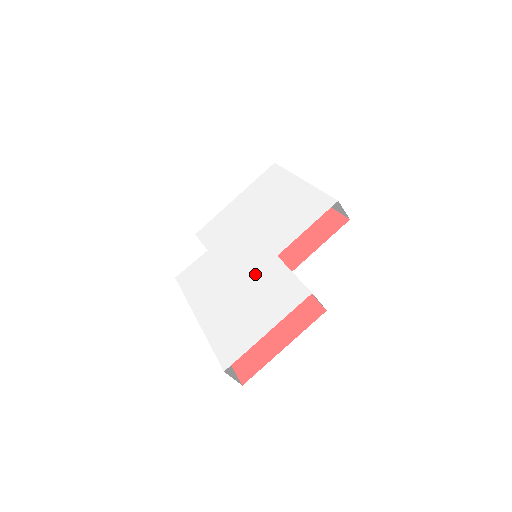
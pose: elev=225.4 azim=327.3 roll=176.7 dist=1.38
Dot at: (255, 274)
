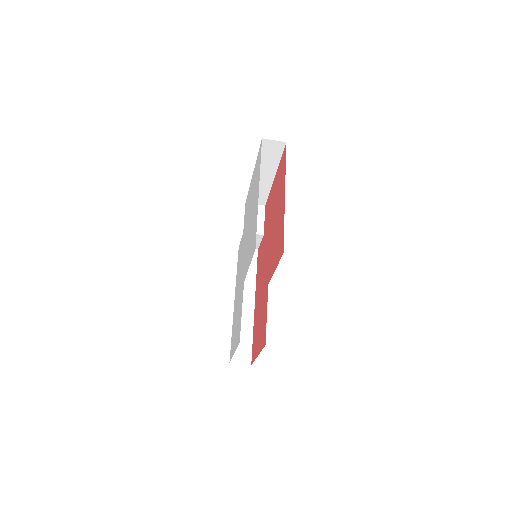
Dot at: (240, 290)
